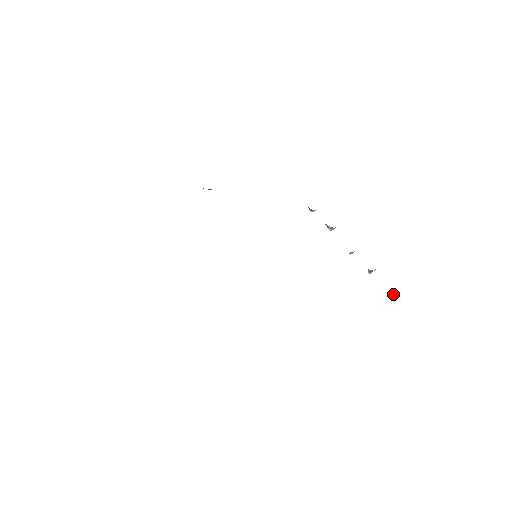
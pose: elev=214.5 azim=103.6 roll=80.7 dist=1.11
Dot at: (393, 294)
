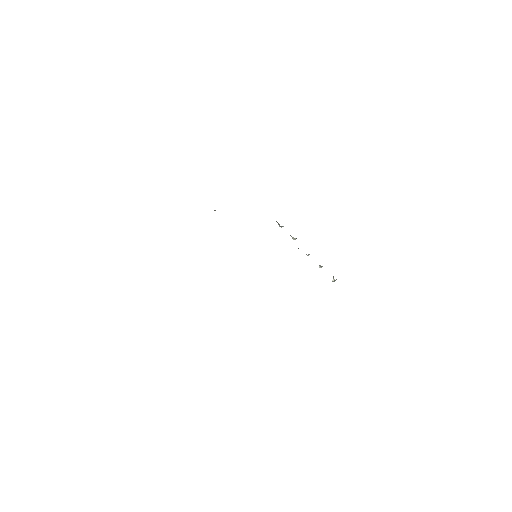
Dot at: (335, 280)
